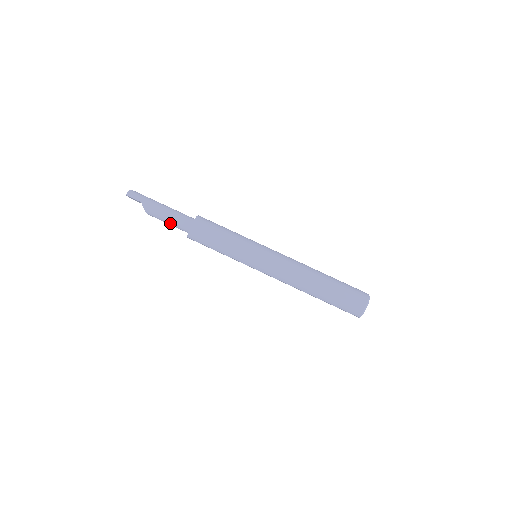
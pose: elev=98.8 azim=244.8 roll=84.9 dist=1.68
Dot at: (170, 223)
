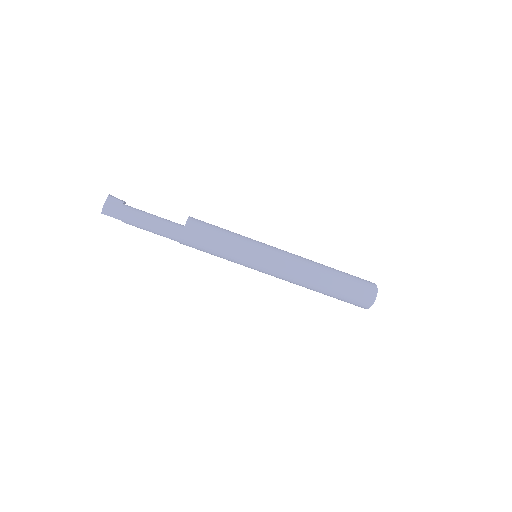
Dot at: occluded
